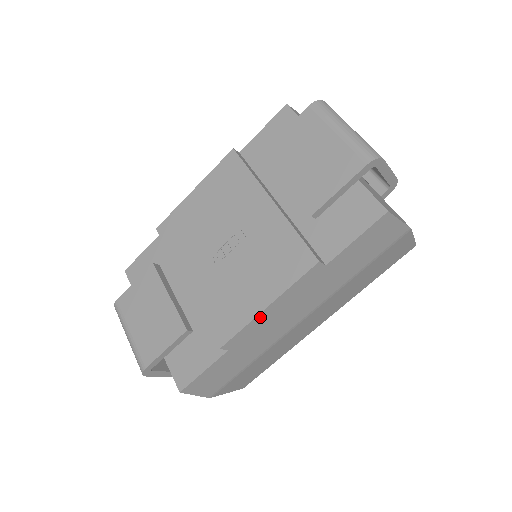
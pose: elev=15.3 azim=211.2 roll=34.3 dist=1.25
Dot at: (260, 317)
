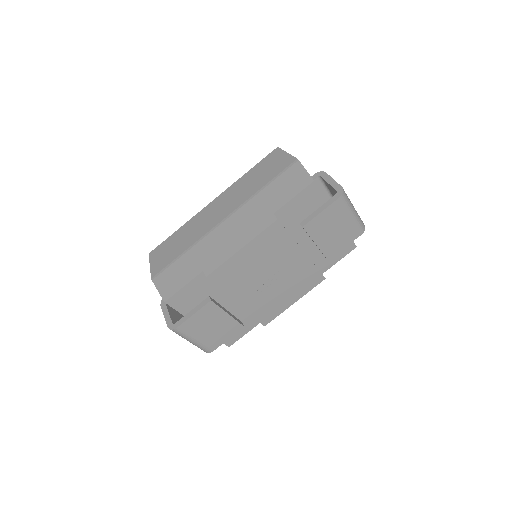
Dot at: (287, 306)
